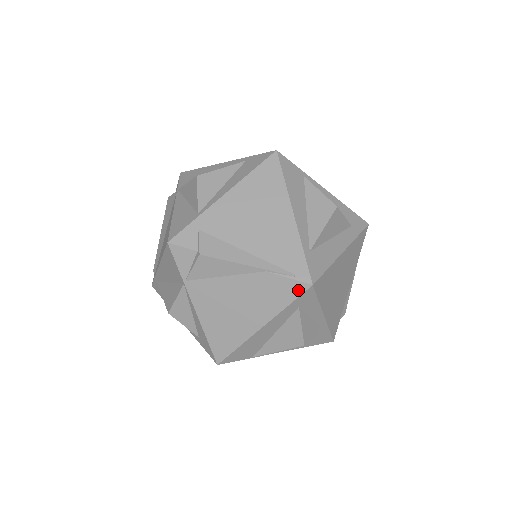
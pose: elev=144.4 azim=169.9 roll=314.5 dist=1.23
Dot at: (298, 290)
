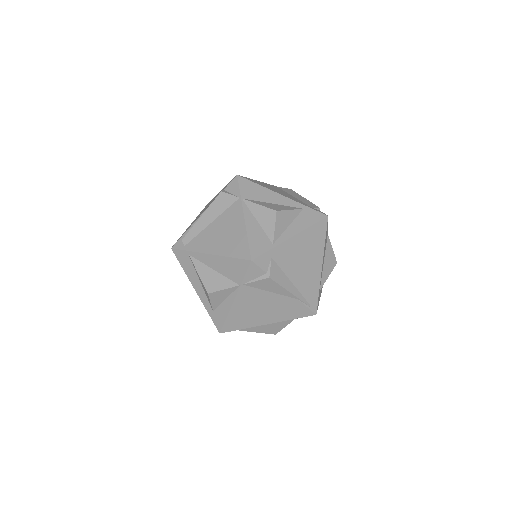
Dot at: (306, 314)
